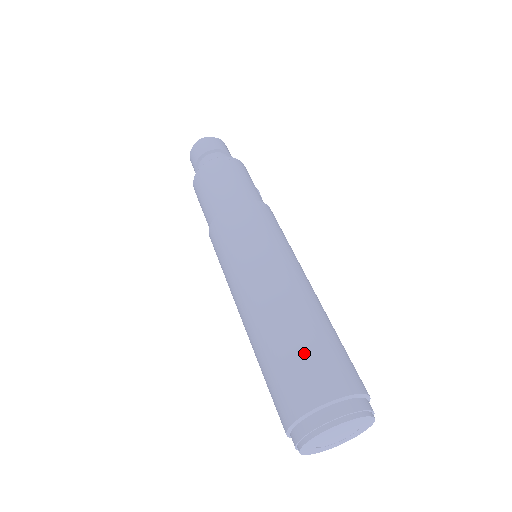
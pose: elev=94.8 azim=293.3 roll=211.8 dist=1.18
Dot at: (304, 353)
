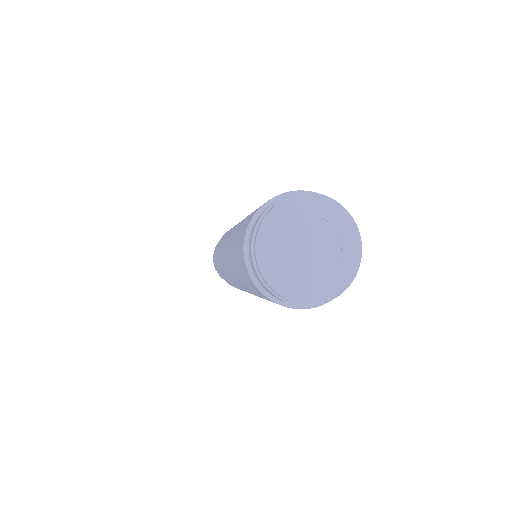
Dot at: occluded
